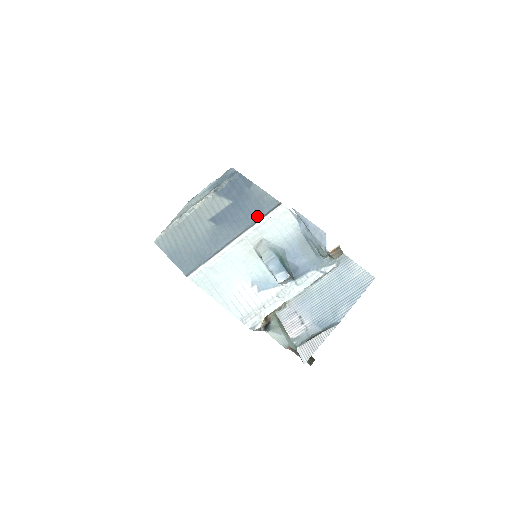
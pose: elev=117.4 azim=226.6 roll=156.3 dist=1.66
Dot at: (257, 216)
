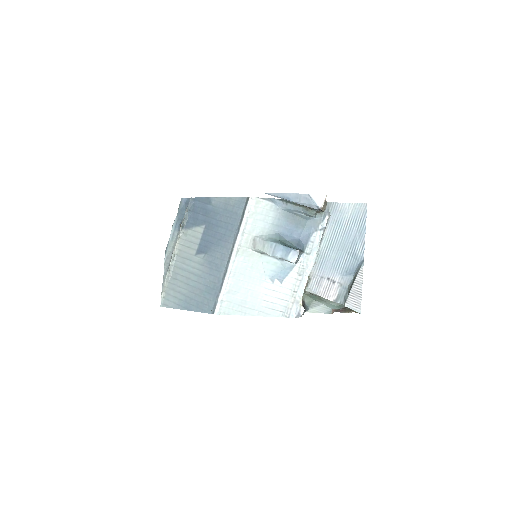
Dot at: (236, 222)
